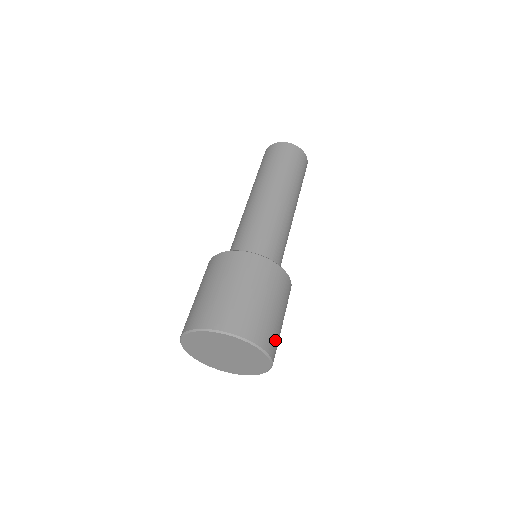
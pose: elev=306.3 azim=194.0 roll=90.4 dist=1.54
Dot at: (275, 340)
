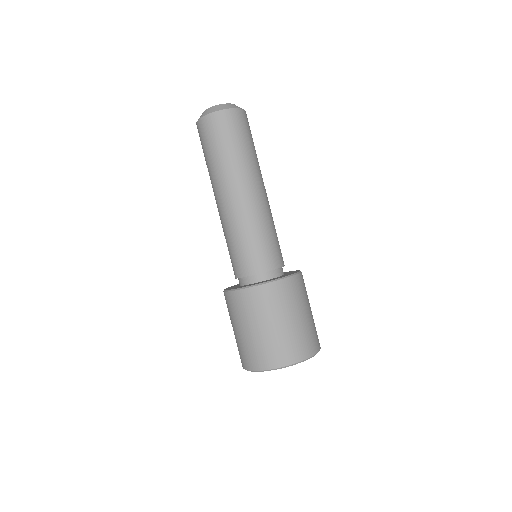
Dot at: (302, 343)
